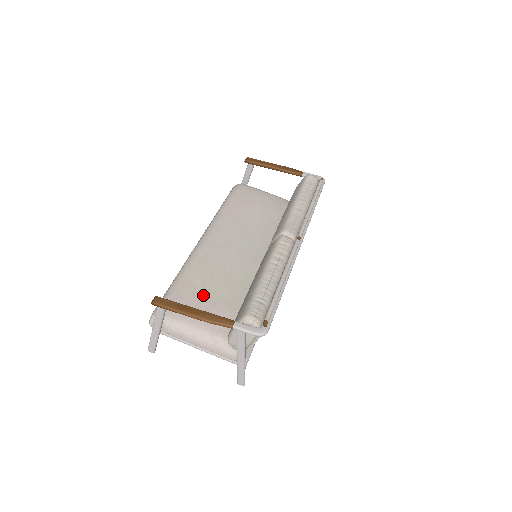
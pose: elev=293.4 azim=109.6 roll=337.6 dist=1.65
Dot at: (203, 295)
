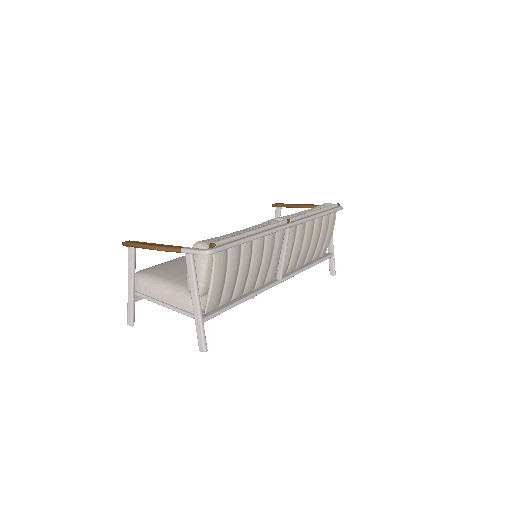
Dot at: (185, 266)
